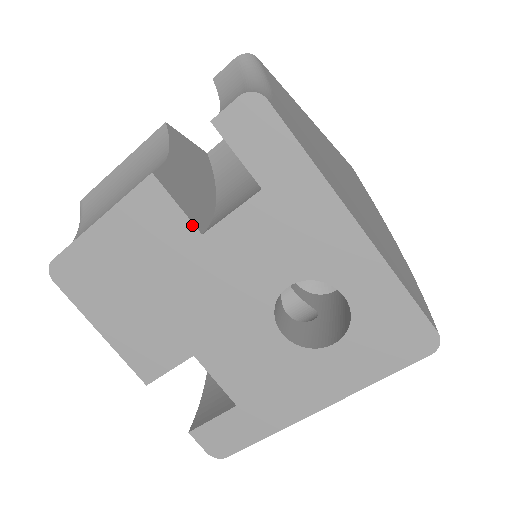
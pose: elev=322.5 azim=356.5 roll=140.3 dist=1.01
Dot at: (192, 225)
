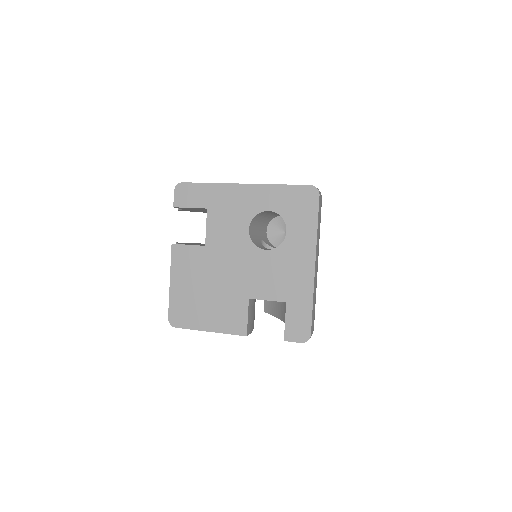
Dot at: (199, 246)
